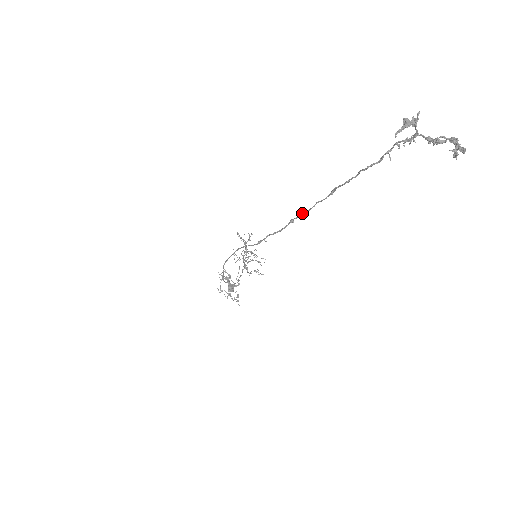
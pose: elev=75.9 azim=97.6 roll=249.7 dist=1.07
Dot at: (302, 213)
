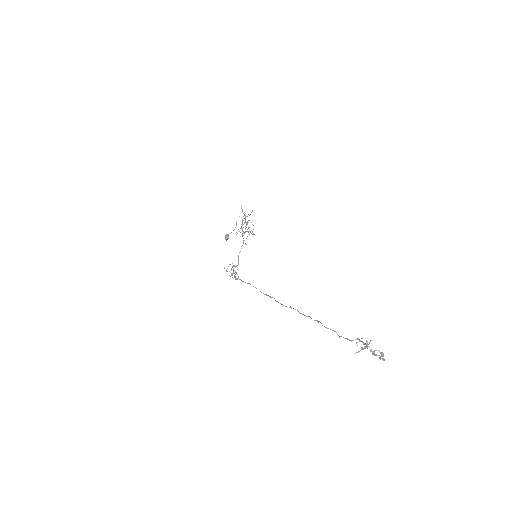
Dot at: (298, 311)
